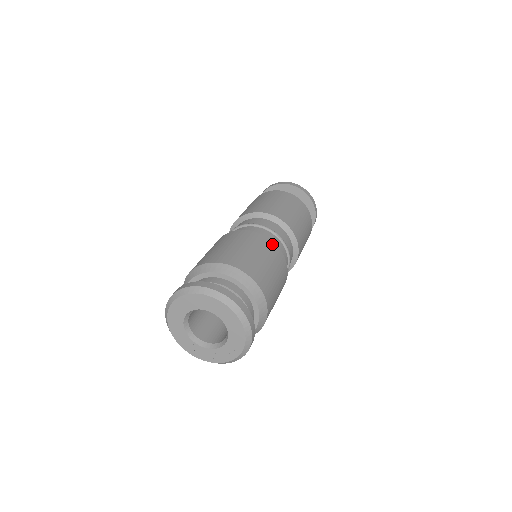
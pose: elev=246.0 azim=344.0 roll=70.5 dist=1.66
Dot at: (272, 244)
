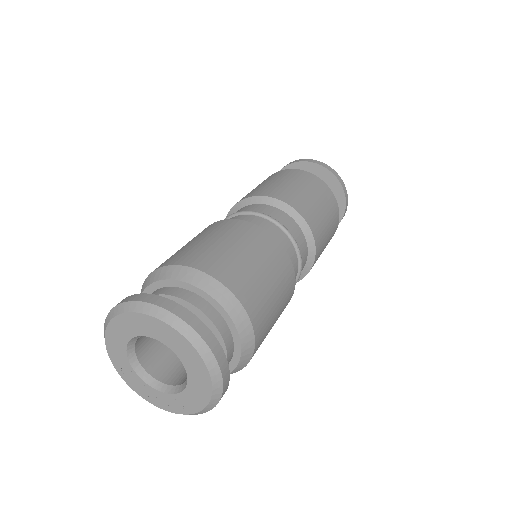
Dot at: (289, 265)
